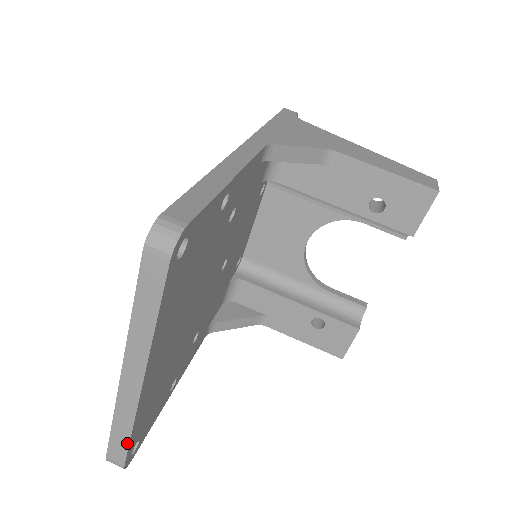
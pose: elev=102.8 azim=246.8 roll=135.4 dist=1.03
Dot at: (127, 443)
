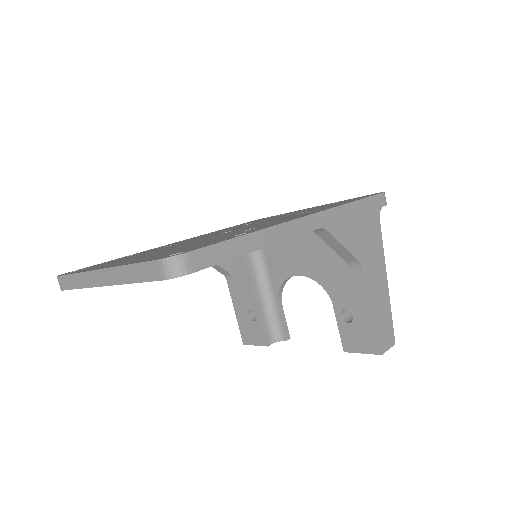
Dot at: (73, 288)
